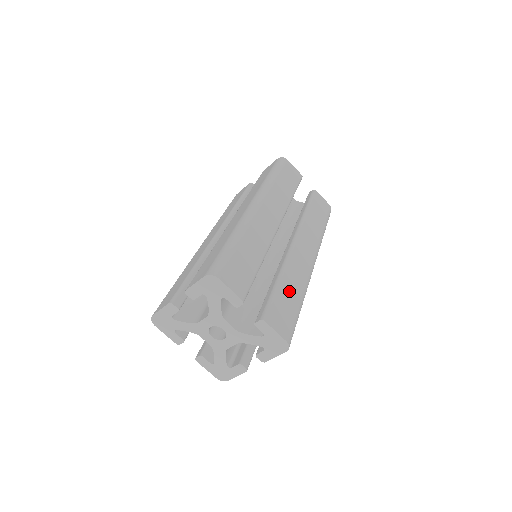
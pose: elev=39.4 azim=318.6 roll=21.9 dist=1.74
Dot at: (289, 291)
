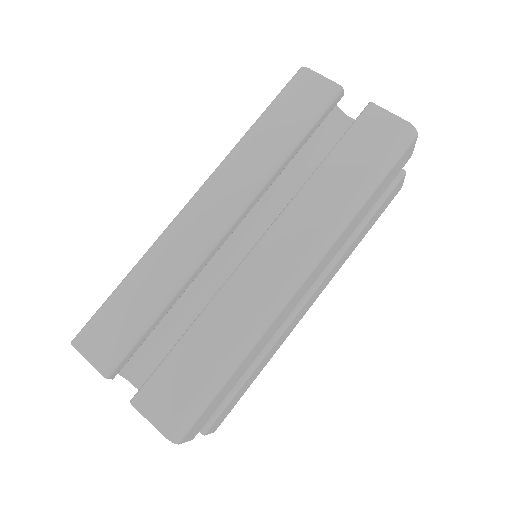
Dot at: (203, 346)
